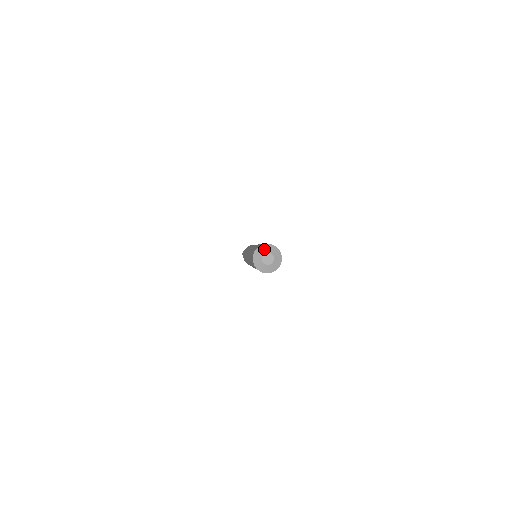
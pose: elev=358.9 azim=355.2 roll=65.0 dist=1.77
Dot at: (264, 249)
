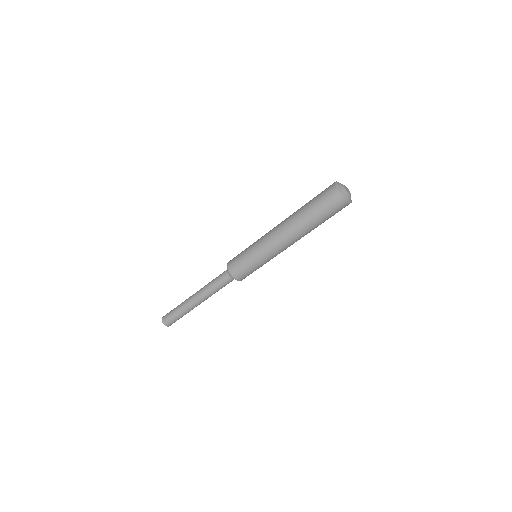
Dot at: occluded
